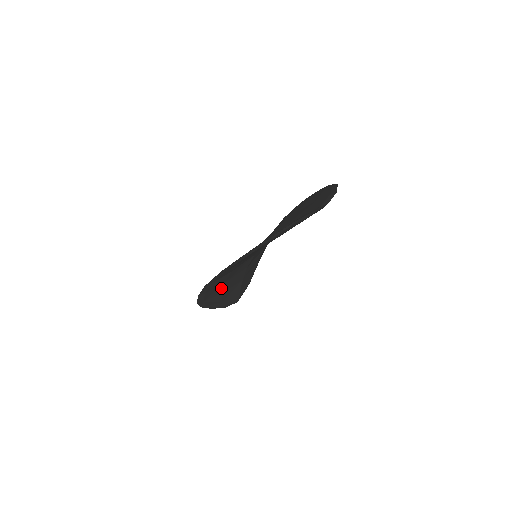
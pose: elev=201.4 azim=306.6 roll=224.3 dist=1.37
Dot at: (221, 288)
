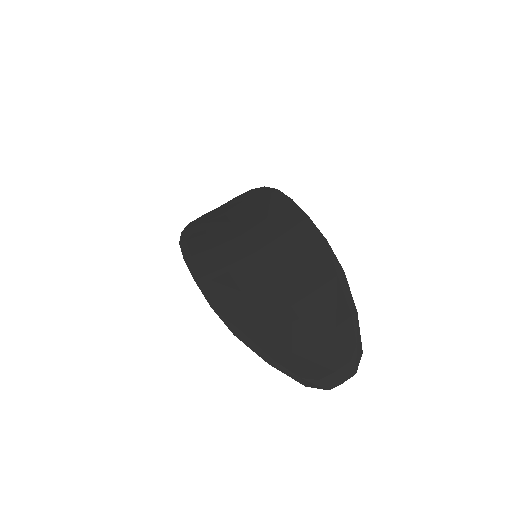
Dot at: (209, 244)
